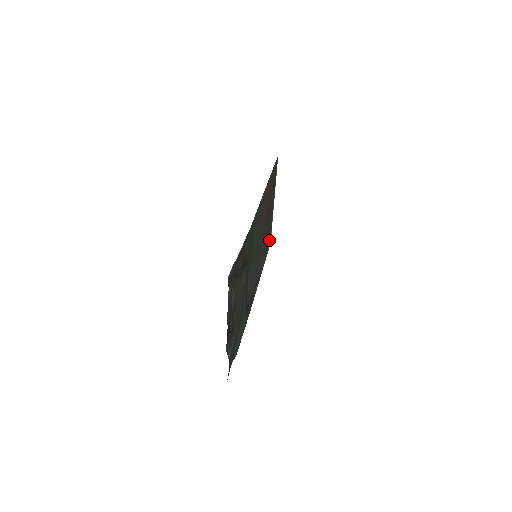
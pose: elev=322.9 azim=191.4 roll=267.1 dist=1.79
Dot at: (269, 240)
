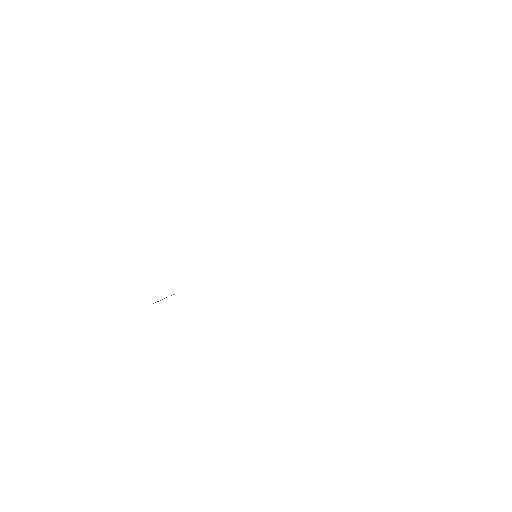
Dot at: occluded
